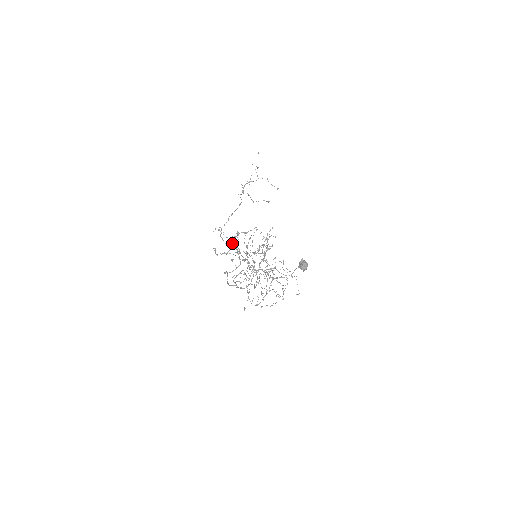
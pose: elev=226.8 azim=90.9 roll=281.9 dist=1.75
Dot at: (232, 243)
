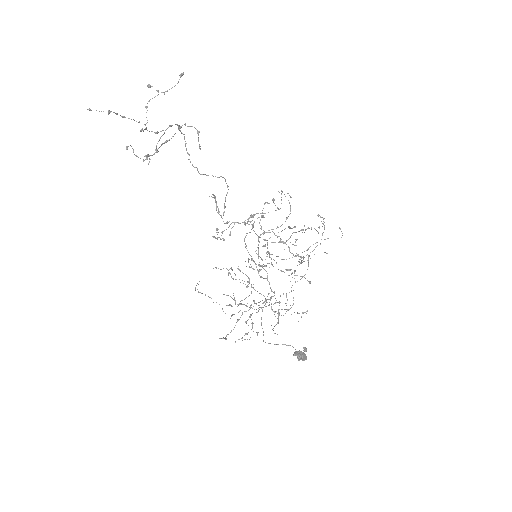
Dot at: occluded
